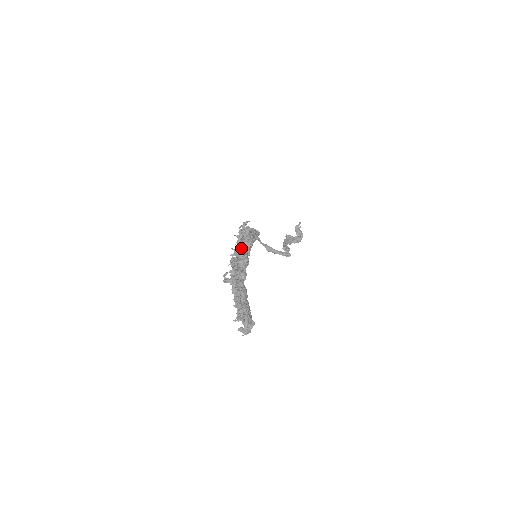
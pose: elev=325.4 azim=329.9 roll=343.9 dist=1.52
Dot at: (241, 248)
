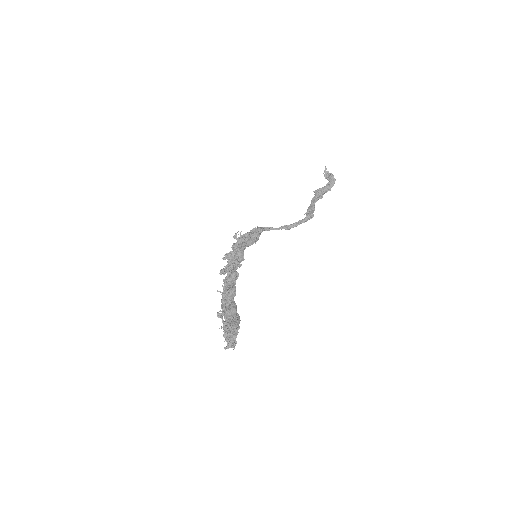
Dot at: (230, 266)
